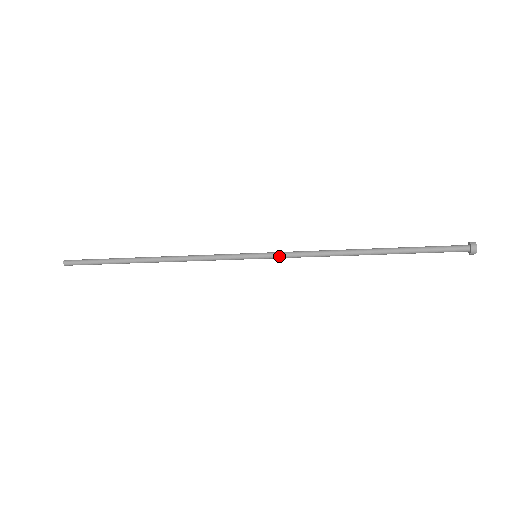
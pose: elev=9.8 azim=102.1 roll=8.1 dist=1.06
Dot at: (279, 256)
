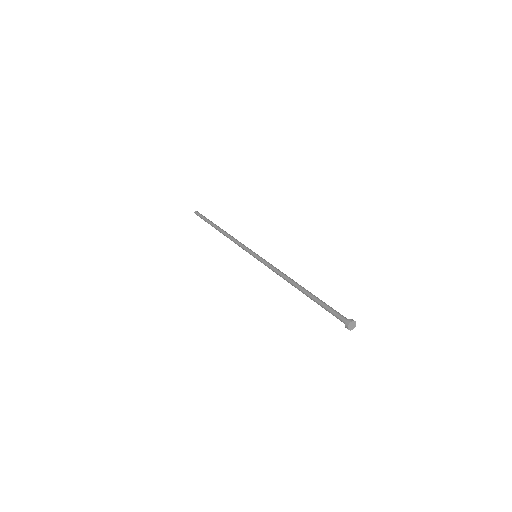
Dot at: (263, 262)
